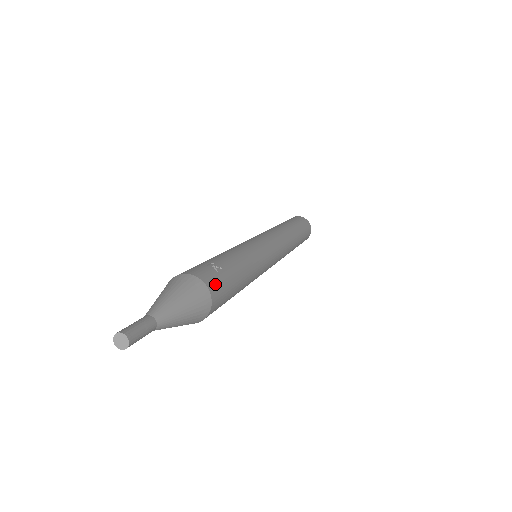
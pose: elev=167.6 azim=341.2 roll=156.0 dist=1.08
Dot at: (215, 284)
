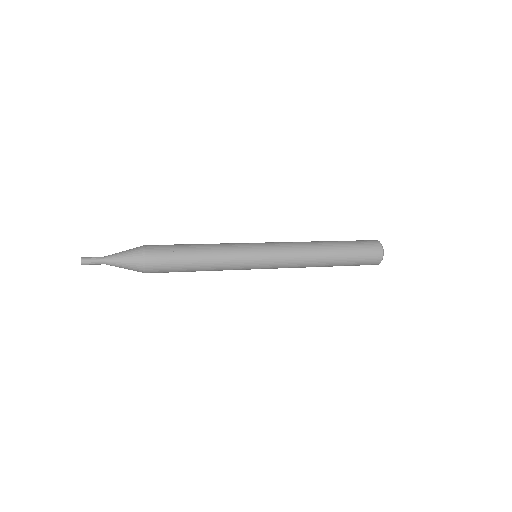
Dot at: (155, 264)
